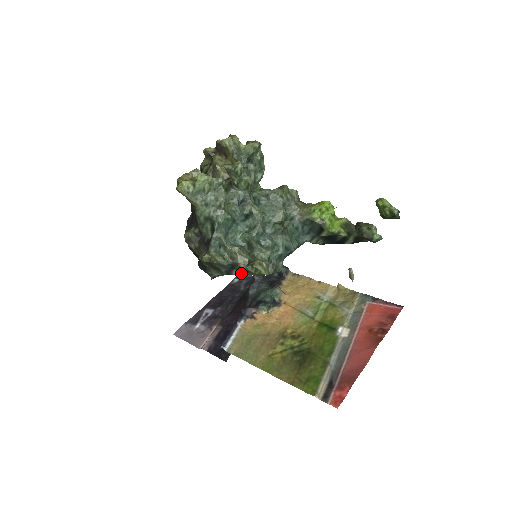
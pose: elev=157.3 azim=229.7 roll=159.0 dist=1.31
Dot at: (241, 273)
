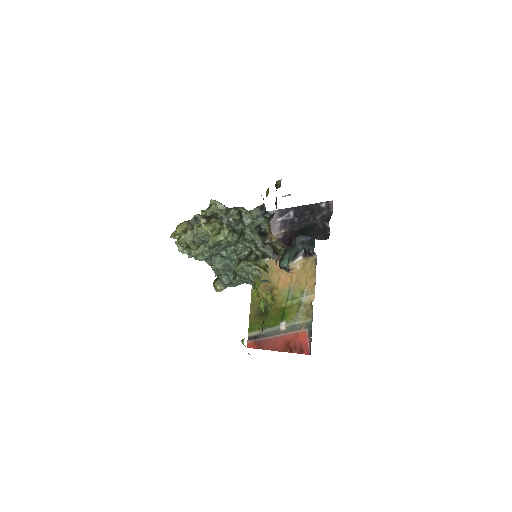
Dot at: occluded
